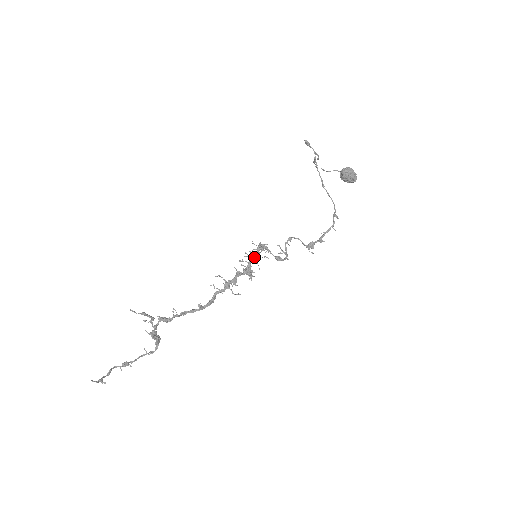
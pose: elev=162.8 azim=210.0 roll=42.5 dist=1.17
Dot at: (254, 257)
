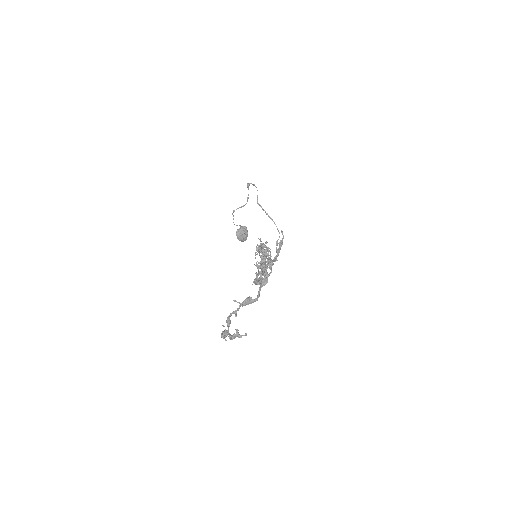
Dot at: (266, 250)
